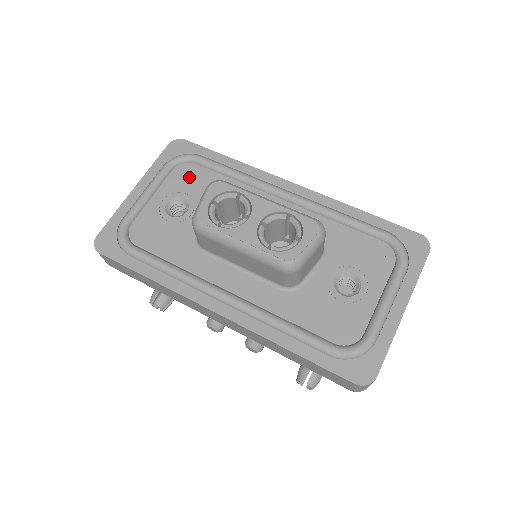
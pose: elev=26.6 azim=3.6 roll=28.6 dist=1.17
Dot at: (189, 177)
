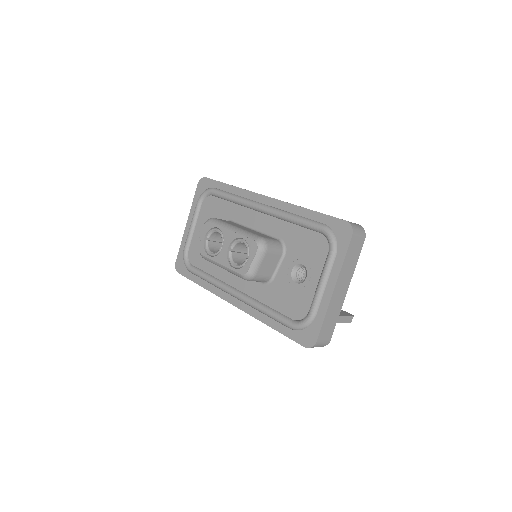
Dot at: (210, 208)
